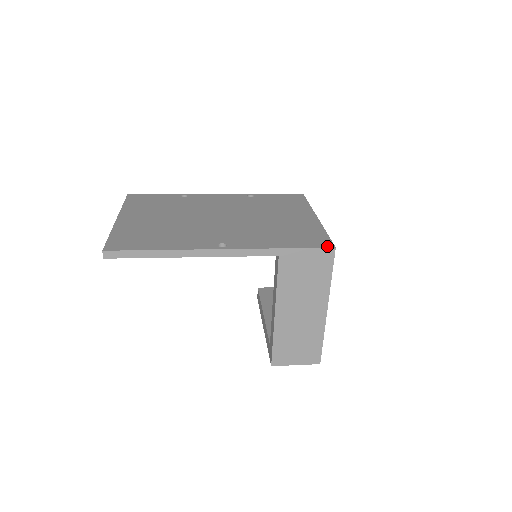
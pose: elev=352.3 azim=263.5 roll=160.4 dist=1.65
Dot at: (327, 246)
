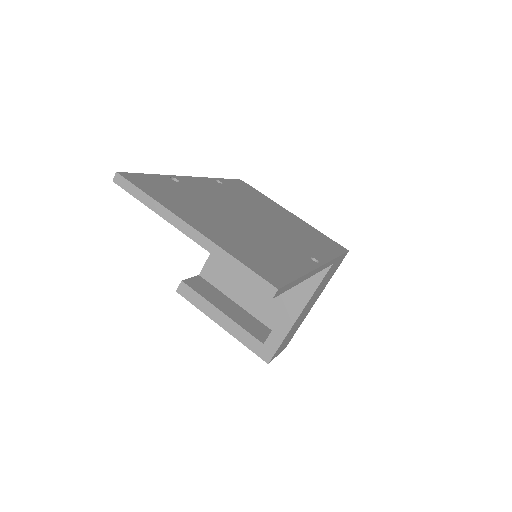
Dot at: (346, 250)
